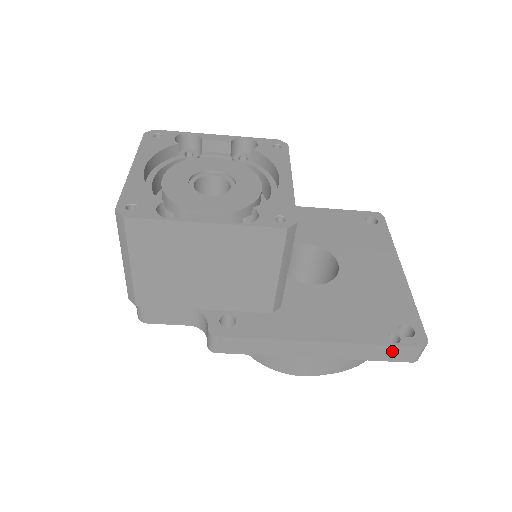
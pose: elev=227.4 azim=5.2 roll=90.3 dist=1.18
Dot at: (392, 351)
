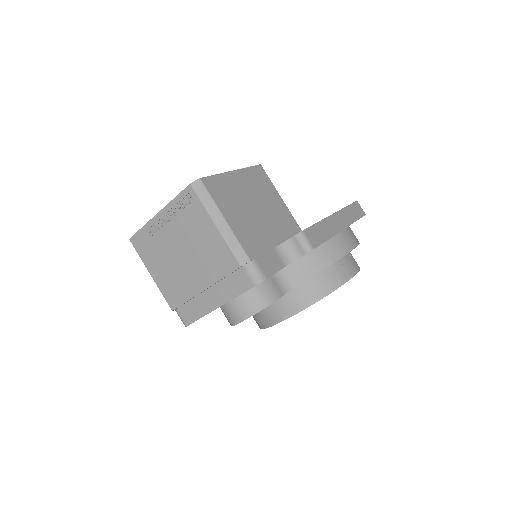
Dot at: (354, 209)
